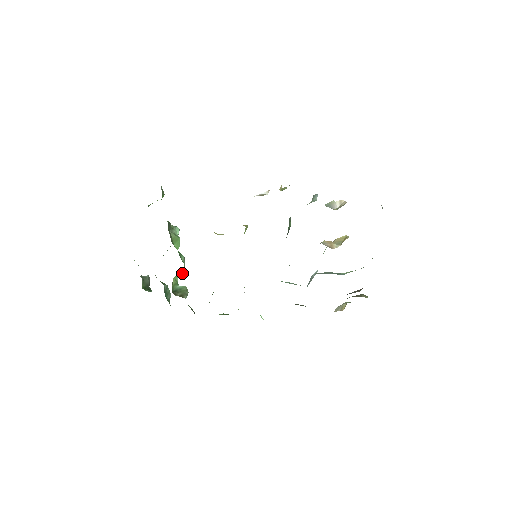
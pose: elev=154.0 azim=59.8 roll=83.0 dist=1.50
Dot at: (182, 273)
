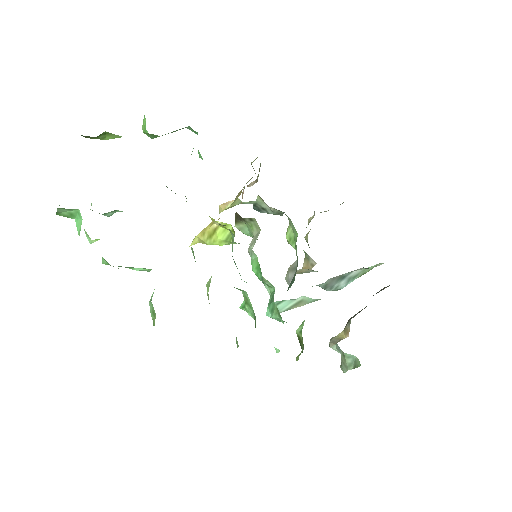
Dot at: (150, 269)
